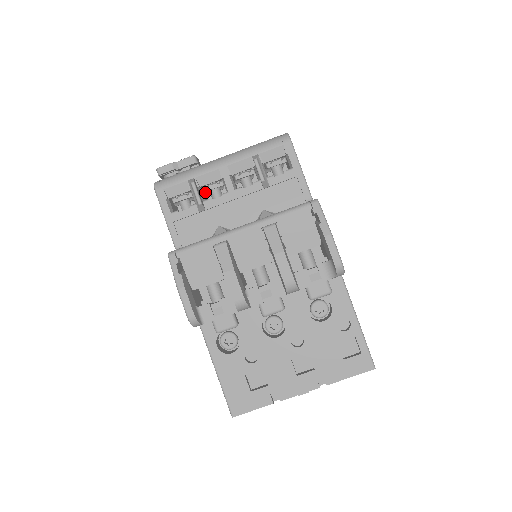
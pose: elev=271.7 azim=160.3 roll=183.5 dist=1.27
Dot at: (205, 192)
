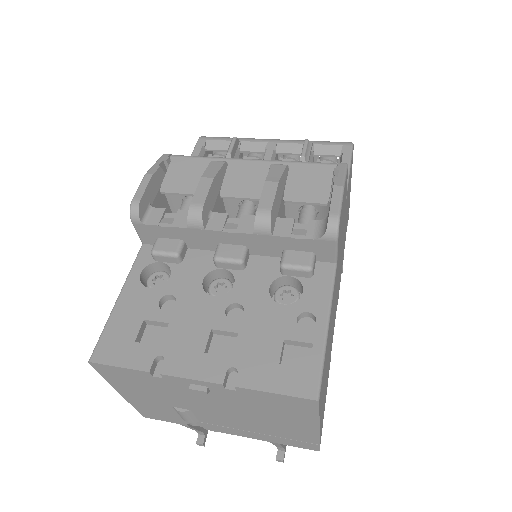
Dot at: occluded
